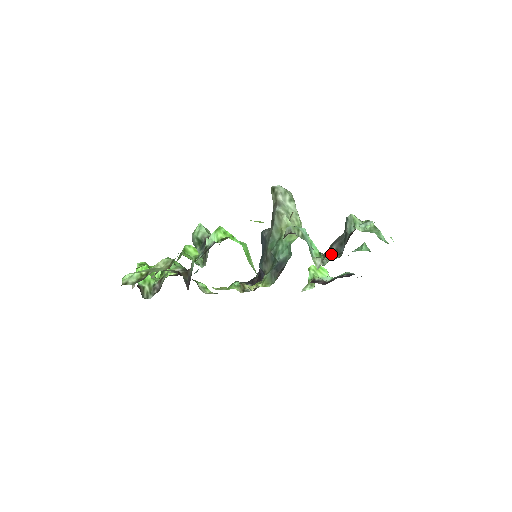
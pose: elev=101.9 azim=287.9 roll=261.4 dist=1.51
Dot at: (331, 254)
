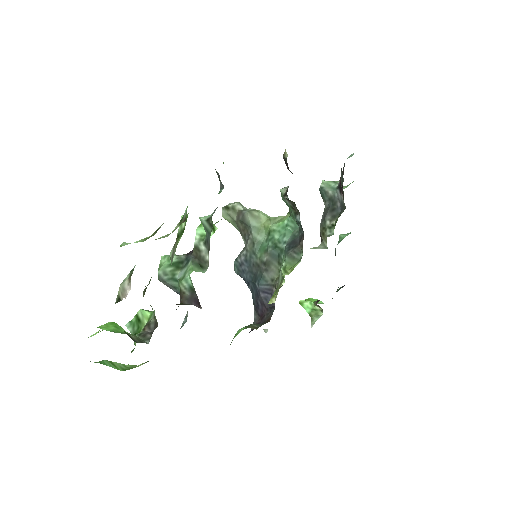
Dot at: (330, 224)
